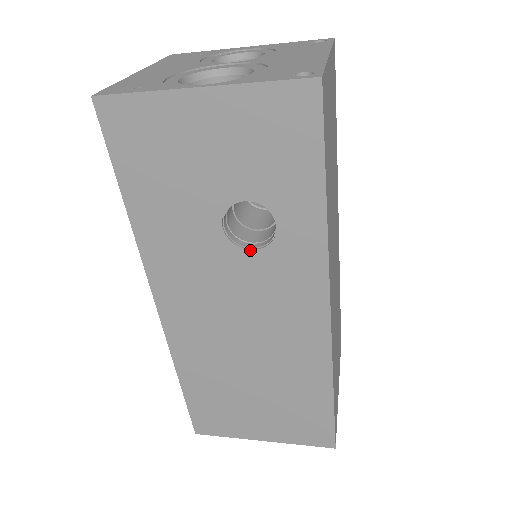
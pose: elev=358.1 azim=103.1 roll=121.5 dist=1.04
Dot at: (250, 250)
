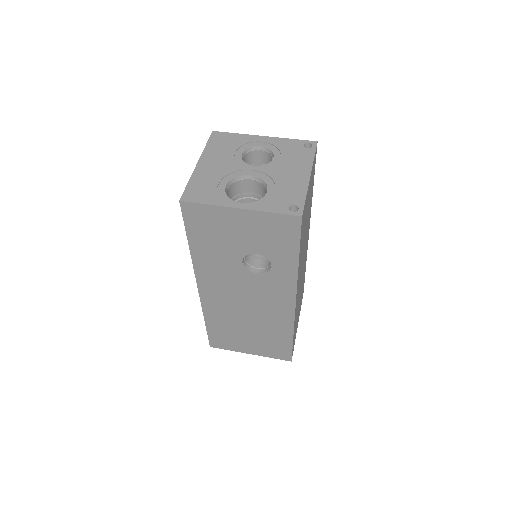
Dot at: (256, 273)
